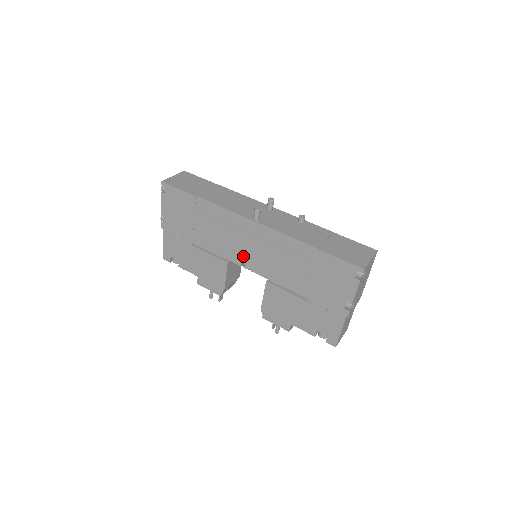
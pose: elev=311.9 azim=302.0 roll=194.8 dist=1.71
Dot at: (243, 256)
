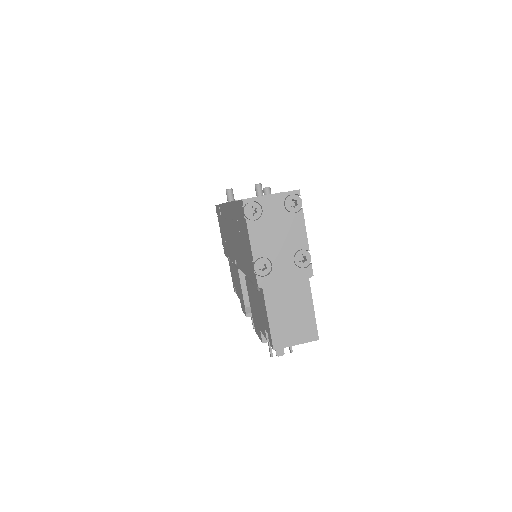
Dot at: (233, 251)
